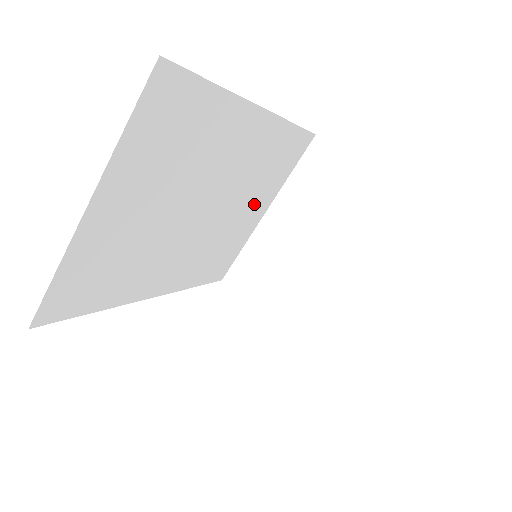
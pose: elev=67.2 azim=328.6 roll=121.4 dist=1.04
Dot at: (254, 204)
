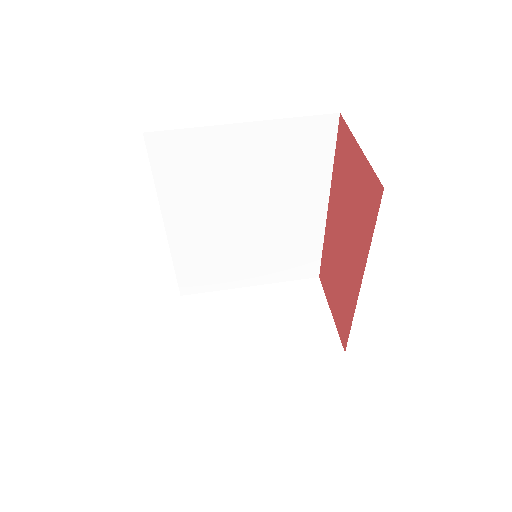
Dot at: (257, 267)
